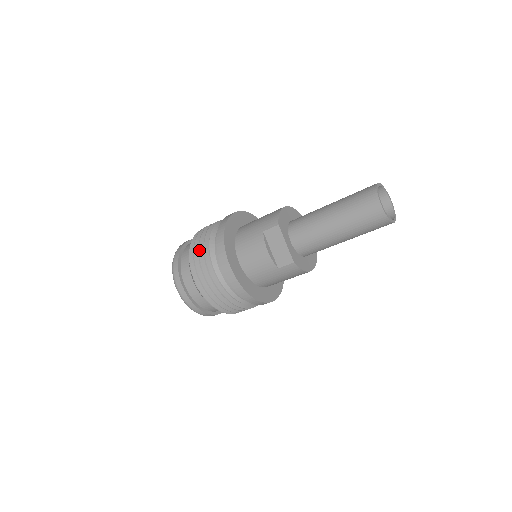
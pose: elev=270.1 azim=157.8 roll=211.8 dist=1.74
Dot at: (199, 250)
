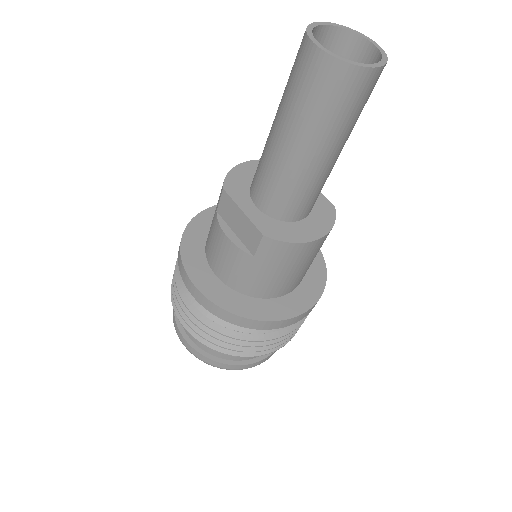
Dot at: (173, 278)
